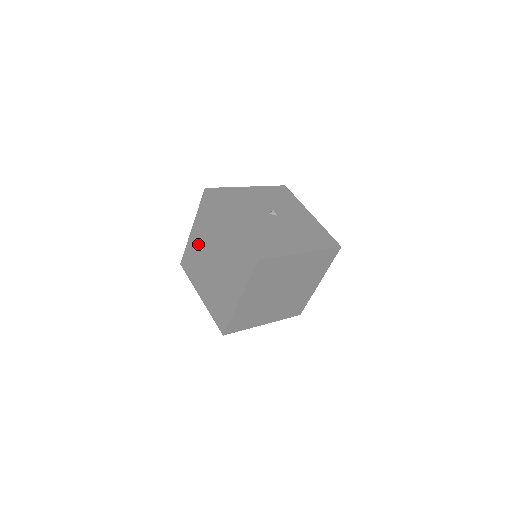
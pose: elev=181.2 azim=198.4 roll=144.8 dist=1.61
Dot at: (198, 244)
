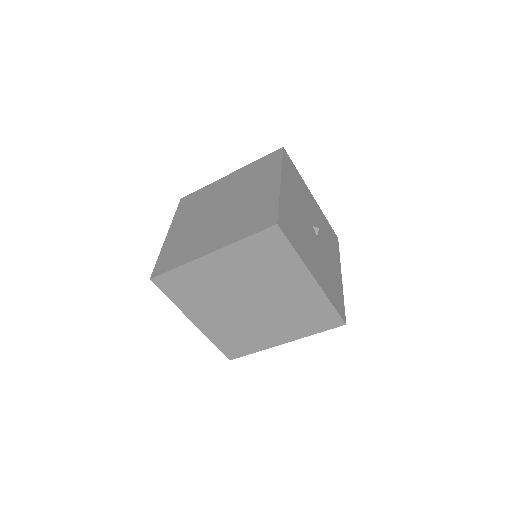
Dot at: (221, 188)
